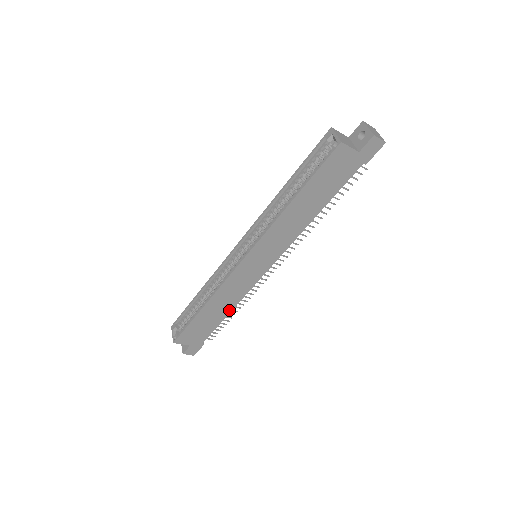
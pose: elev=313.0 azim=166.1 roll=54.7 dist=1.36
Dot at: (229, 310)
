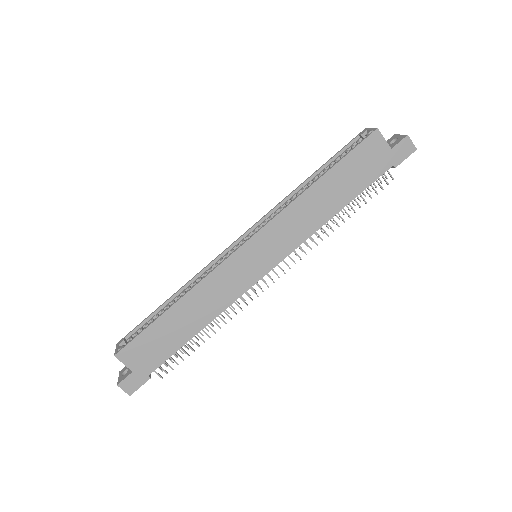
Dot at: (202, 325)
